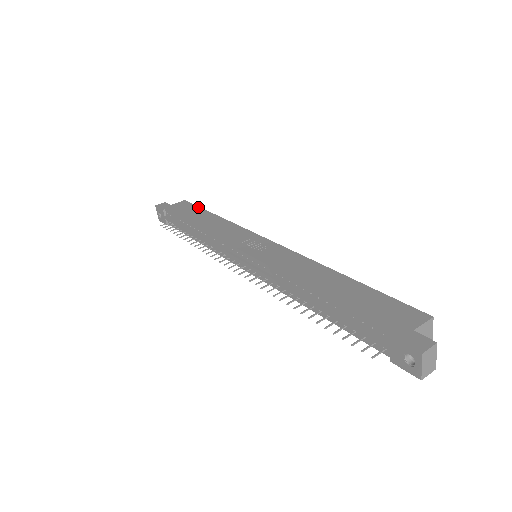
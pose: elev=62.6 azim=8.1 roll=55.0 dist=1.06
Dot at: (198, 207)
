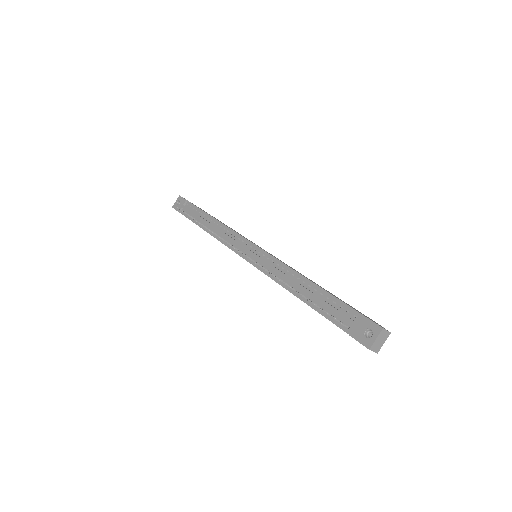
Dot at: occluded
